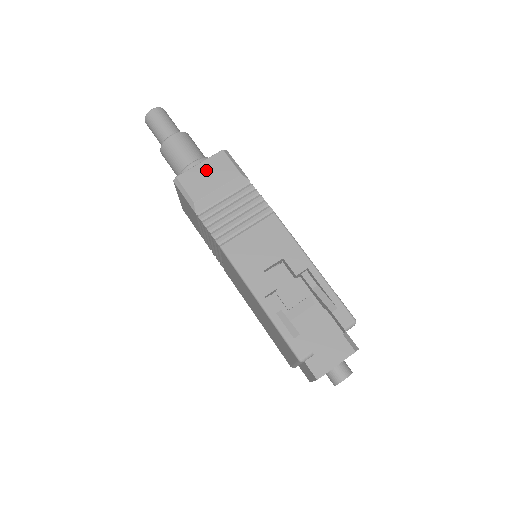
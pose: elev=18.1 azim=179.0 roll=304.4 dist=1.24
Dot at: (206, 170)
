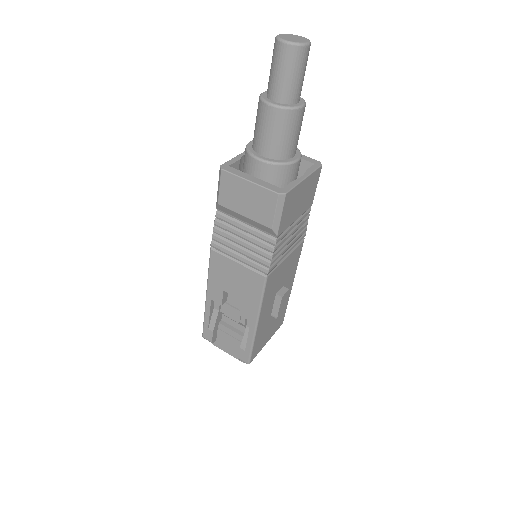
Dot at: (248, 193)
